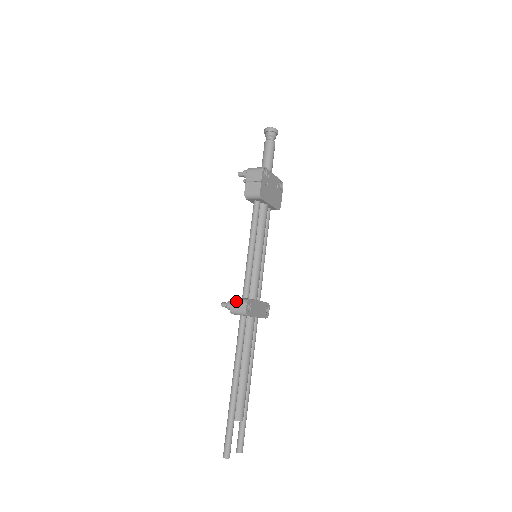
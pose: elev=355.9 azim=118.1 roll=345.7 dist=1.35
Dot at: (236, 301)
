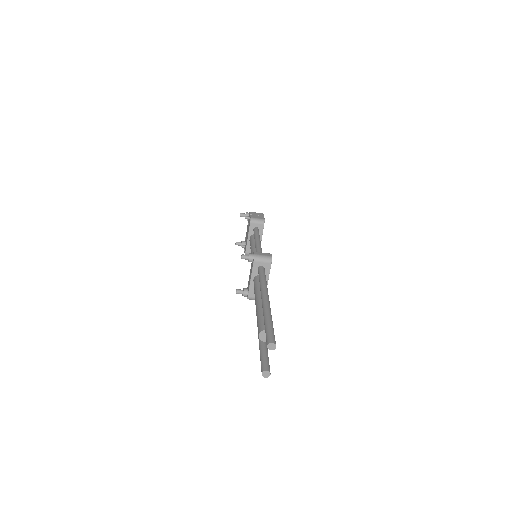
Dot at: (260, 252)
